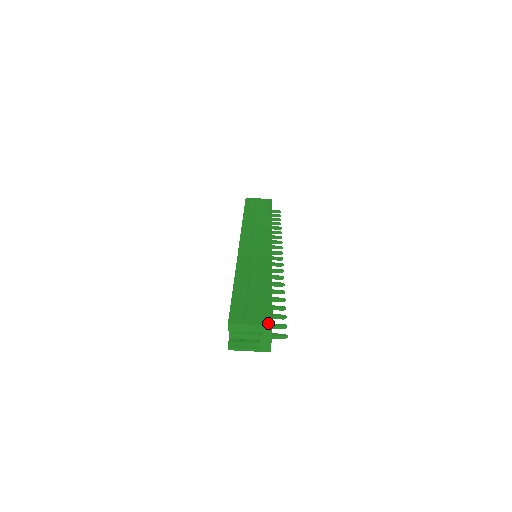
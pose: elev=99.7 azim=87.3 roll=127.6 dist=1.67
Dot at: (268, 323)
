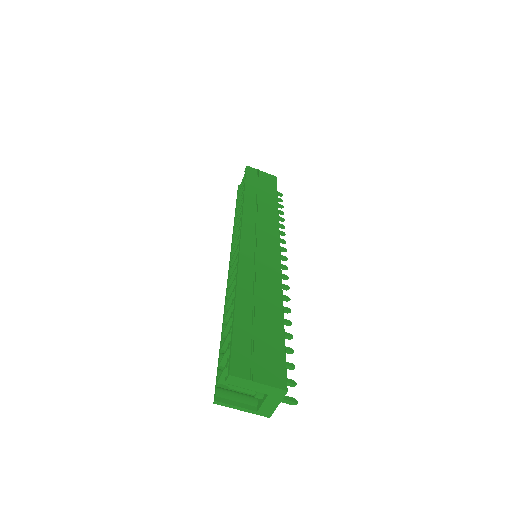
Dot at: (282, 385)
